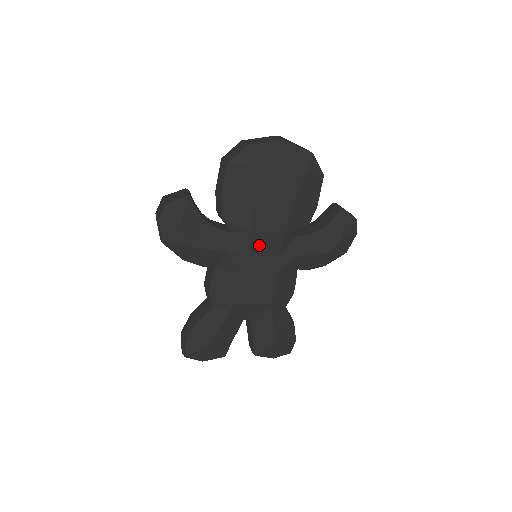
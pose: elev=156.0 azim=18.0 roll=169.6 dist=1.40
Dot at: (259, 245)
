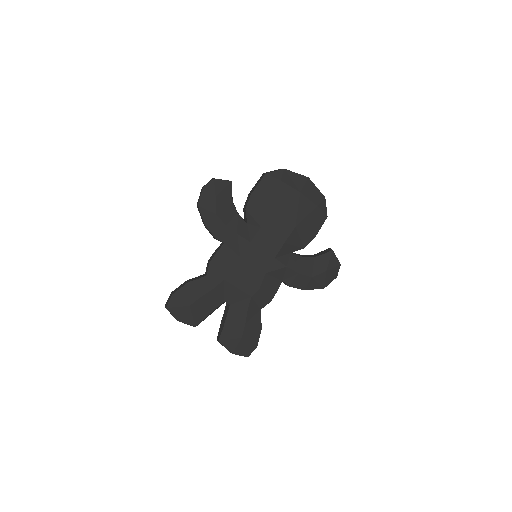
Dot at: (262, 241)
